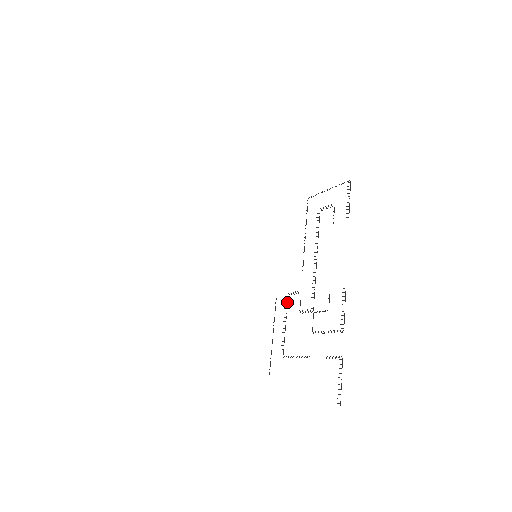
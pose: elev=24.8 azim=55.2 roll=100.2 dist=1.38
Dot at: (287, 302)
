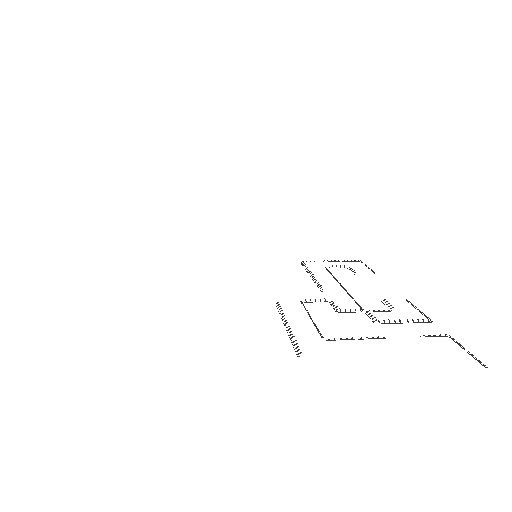
Dot at: occluded
